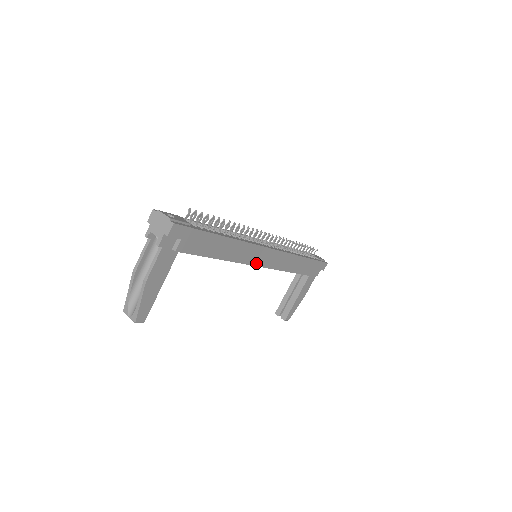
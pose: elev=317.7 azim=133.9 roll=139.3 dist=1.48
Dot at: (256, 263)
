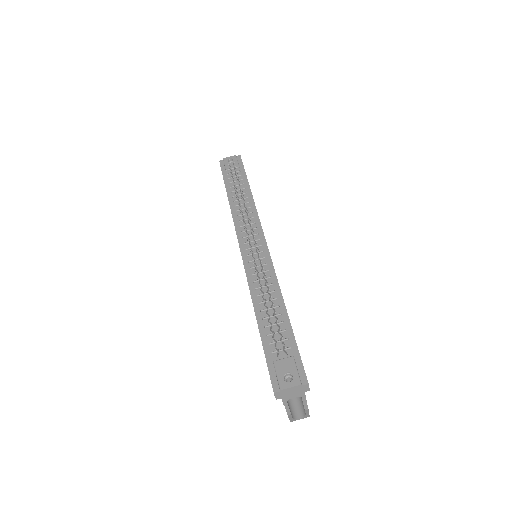
Dot at: occluded
